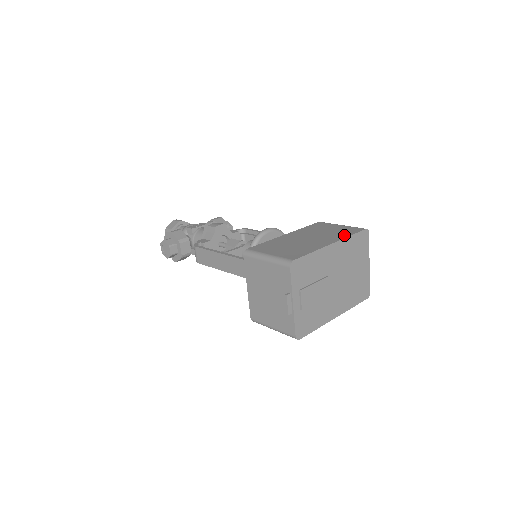
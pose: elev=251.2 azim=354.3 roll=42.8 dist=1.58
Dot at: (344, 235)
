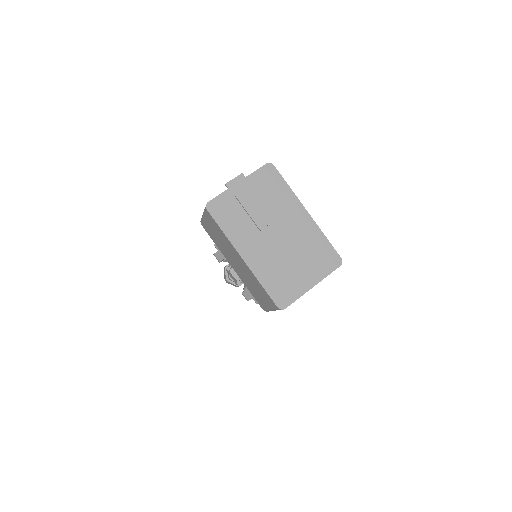
Dot at: (322, 234)
